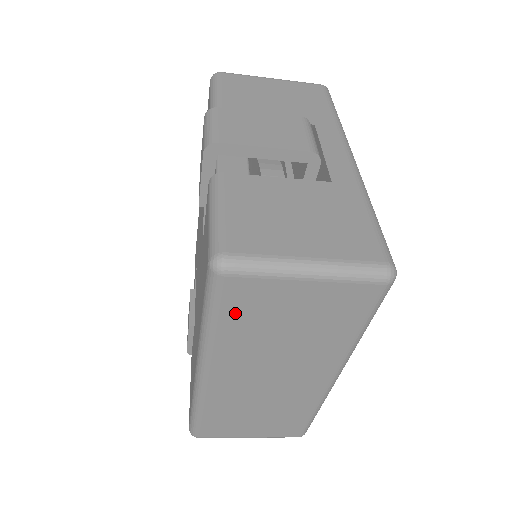
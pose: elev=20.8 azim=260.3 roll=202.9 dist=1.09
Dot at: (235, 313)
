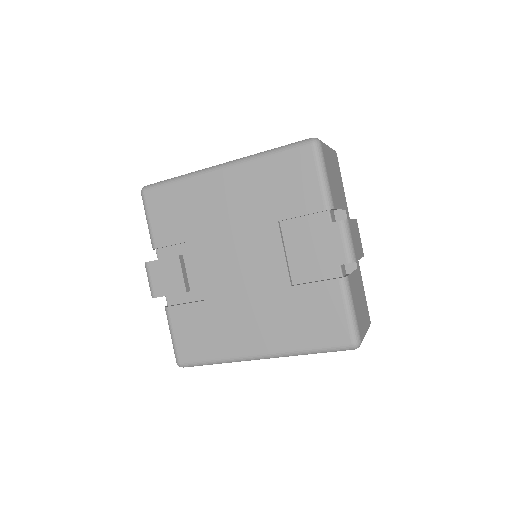
Dot at: occluded
